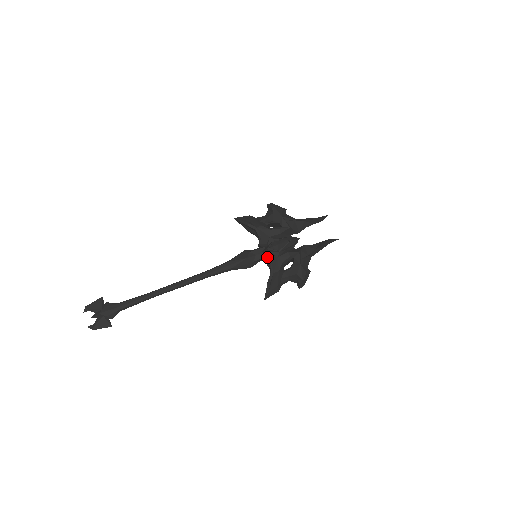
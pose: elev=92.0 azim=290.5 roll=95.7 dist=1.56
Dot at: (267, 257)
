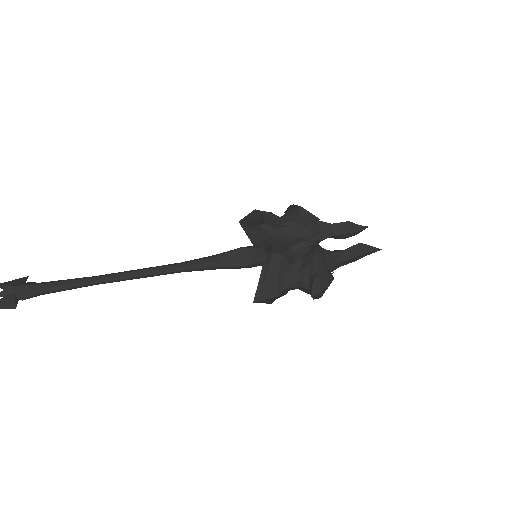
Dot at: (269, 237)
